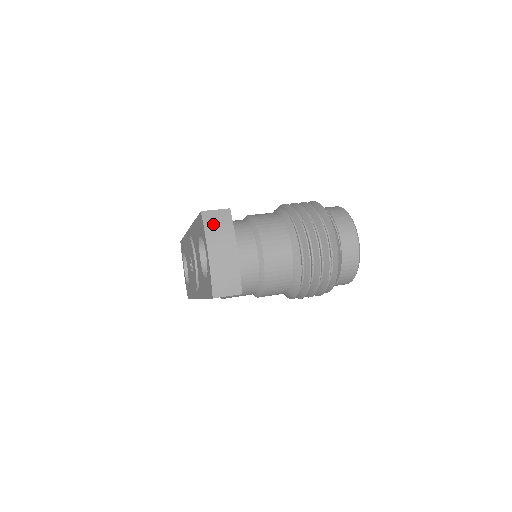
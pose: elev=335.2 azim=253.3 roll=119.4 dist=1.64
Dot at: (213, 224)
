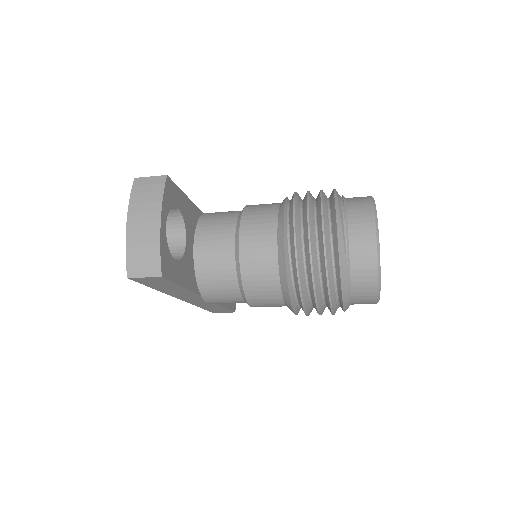
Dot at: (141, 191)
